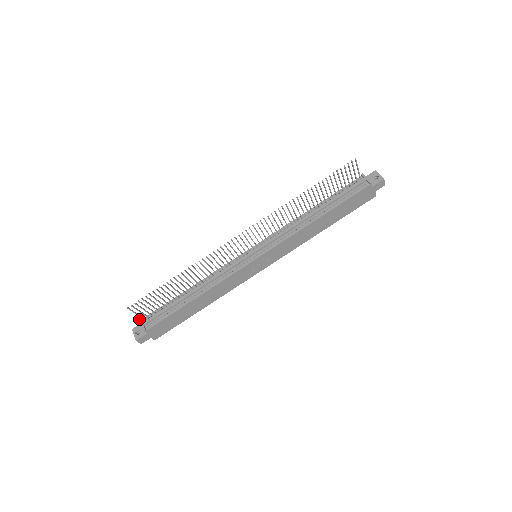
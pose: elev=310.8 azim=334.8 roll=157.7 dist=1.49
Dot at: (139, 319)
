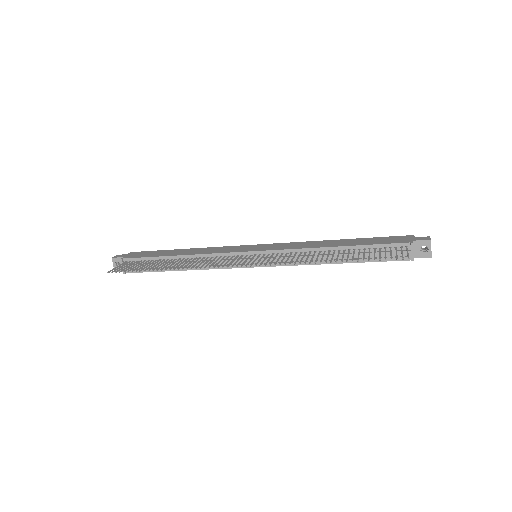
Dot at: (120, 259)
